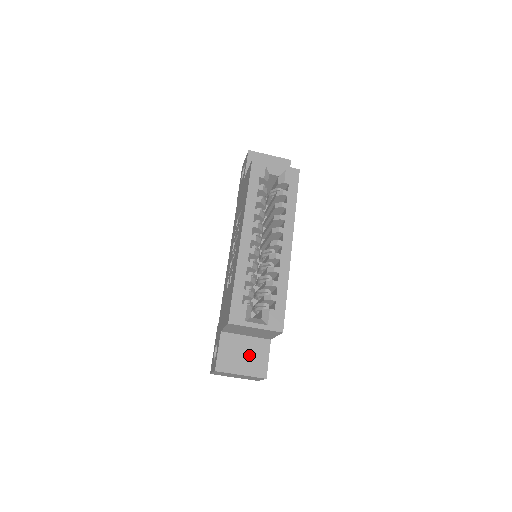
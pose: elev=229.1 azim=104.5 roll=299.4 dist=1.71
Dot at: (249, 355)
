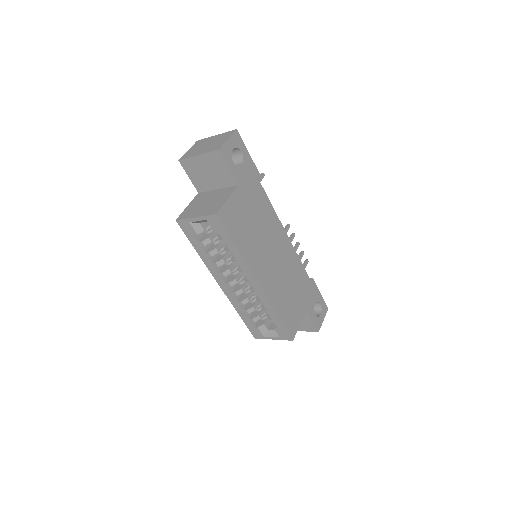
Dot at: occluded
